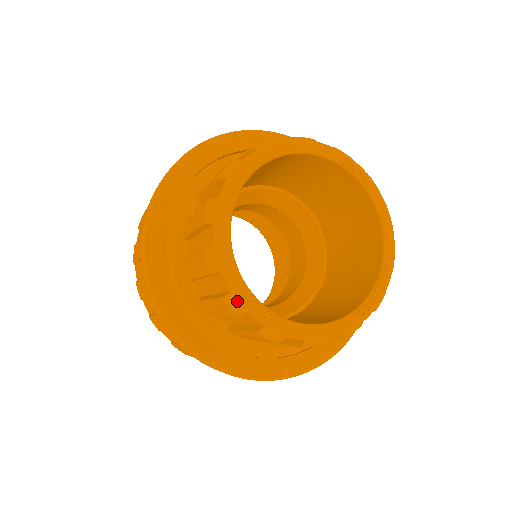
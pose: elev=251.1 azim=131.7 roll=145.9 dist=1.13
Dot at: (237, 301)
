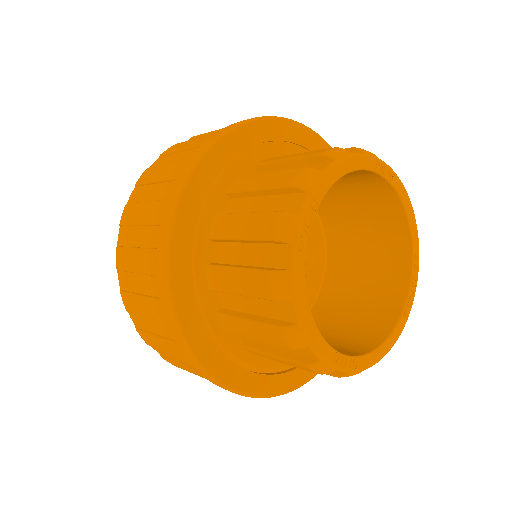
Dot at: (326, 366)
